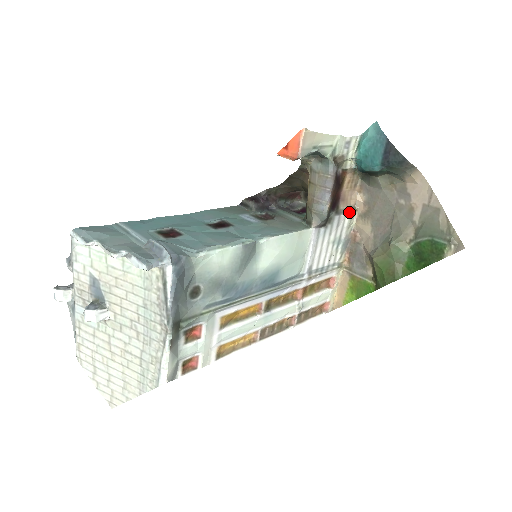
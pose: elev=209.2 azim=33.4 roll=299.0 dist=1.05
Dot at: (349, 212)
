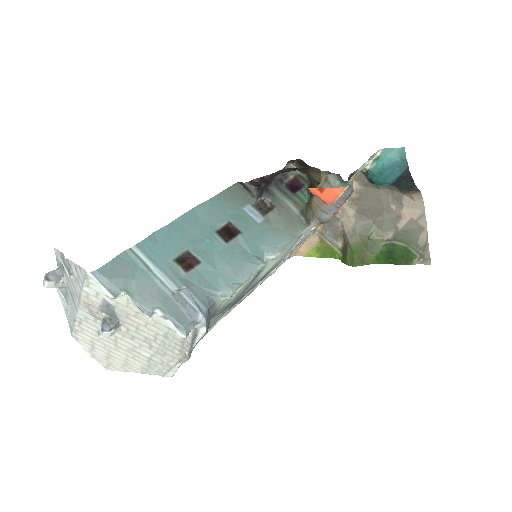
Dot at: occluded
